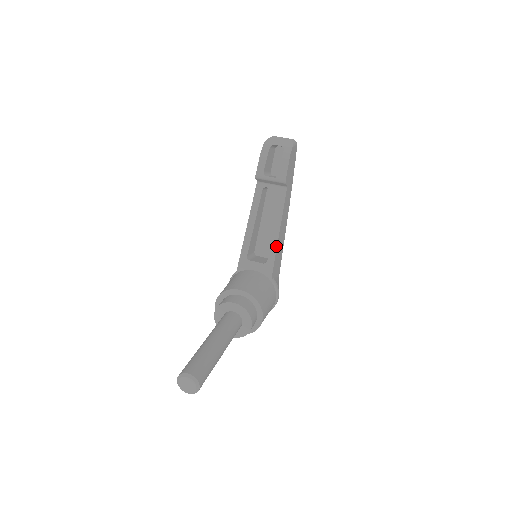
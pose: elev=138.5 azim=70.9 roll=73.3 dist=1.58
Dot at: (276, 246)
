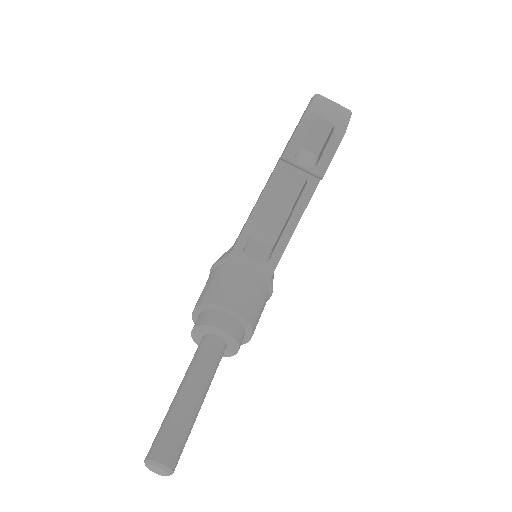
Dot at: (285, 248)
